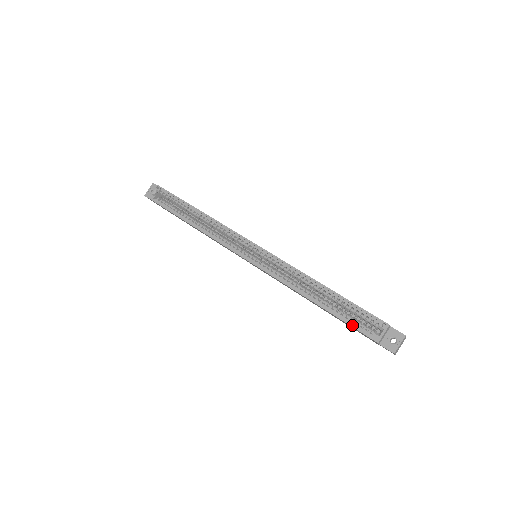
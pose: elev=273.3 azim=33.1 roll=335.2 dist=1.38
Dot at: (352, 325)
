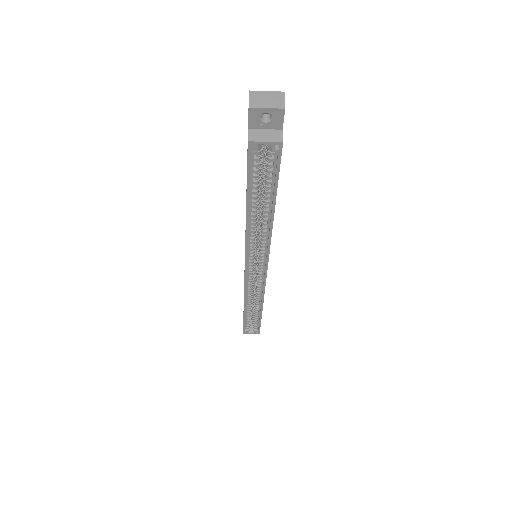
Dot at: (244, 325)
